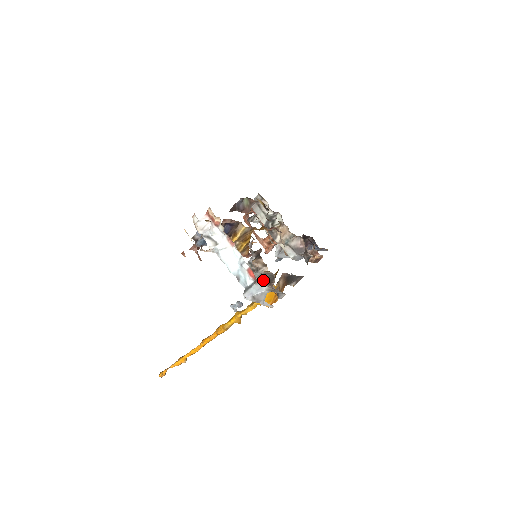
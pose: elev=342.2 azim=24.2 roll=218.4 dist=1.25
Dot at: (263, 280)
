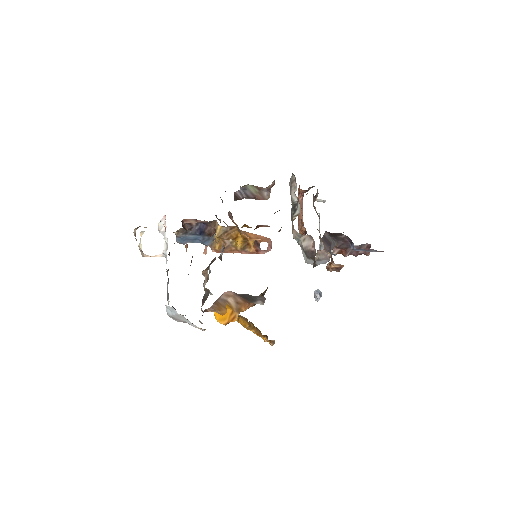
Dot at: (204, 296)
